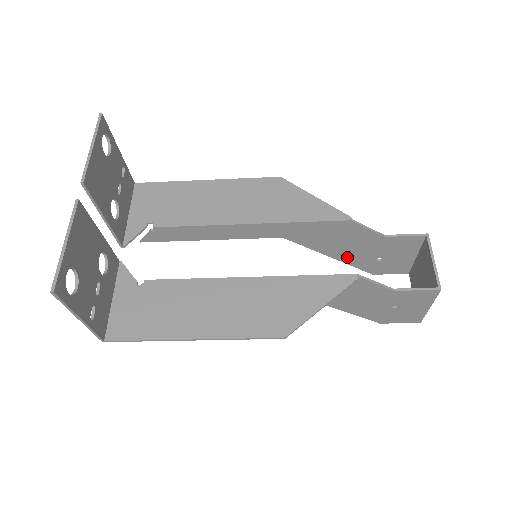
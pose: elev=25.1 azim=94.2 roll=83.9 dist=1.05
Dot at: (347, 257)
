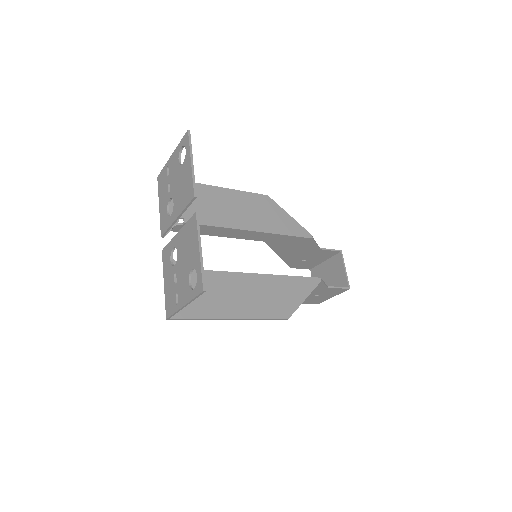
Dot at: (288, 257)
